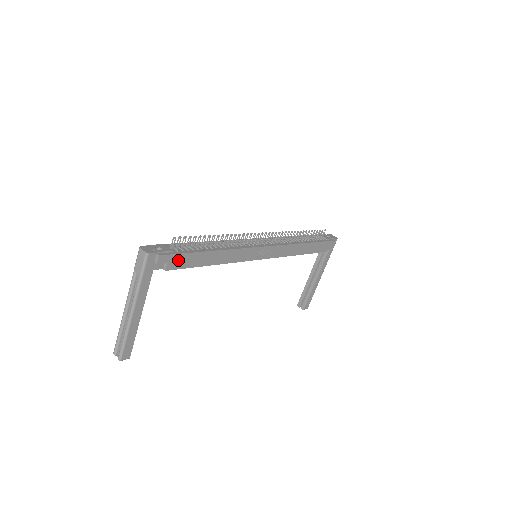
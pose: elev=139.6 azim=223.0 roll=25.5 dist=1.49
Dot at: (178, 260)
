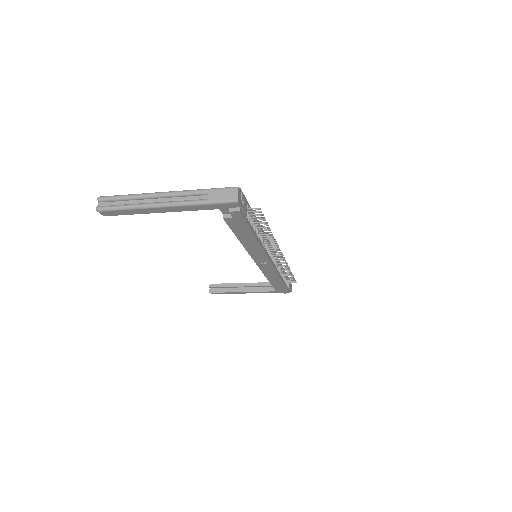
Dot at: (238, 222)
